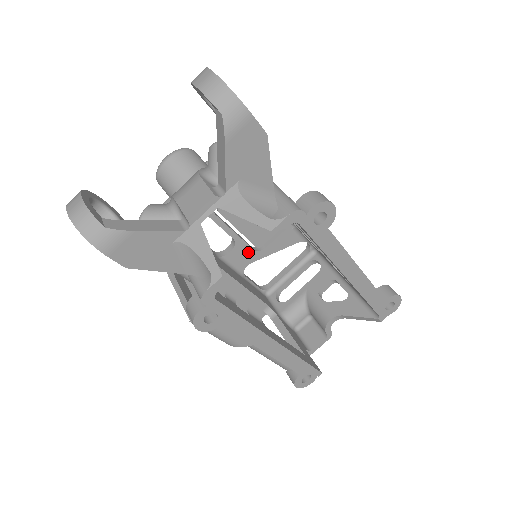
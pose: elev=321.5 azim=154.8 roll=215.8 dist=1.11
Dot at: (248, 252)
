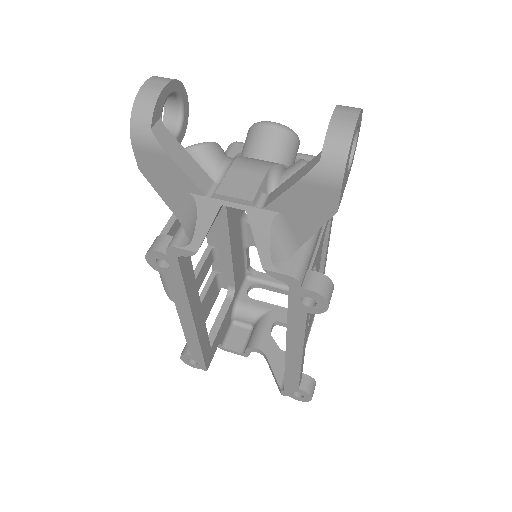
Dot at: occluded
